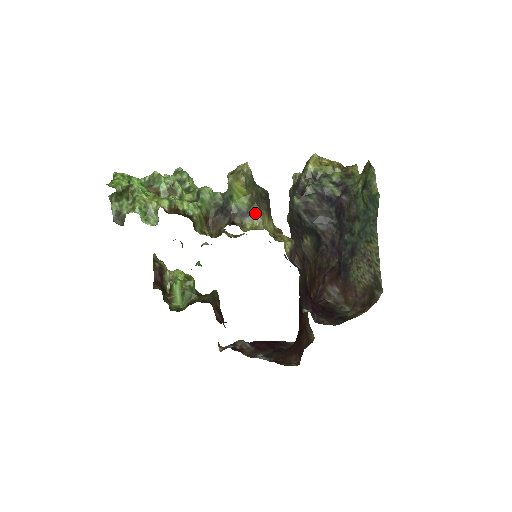
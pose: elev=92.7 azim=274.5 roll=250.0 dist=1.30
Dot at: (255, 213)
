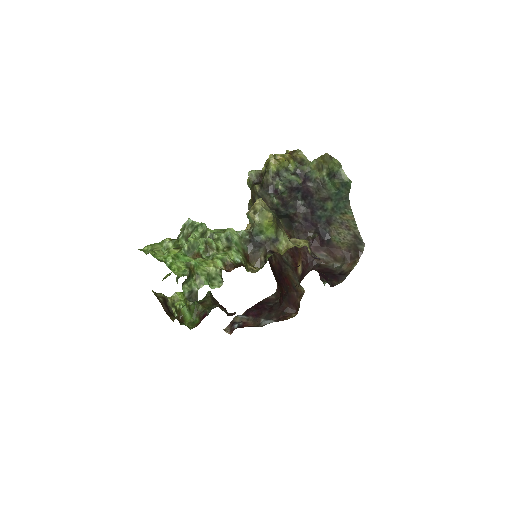
Dot at: (281, 235)
